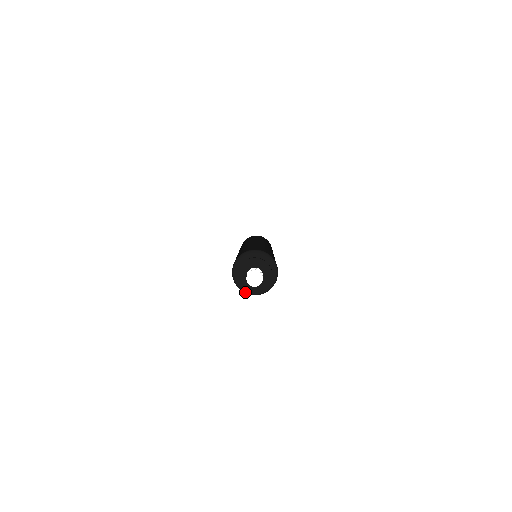
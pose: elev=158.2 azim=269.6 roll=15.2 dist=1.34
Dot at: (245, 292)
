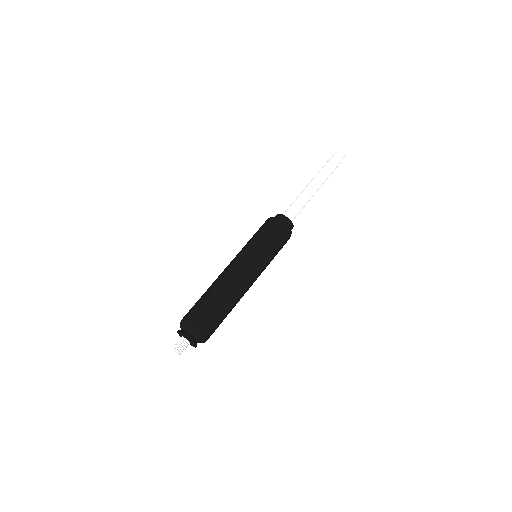
Dot at: occluded
